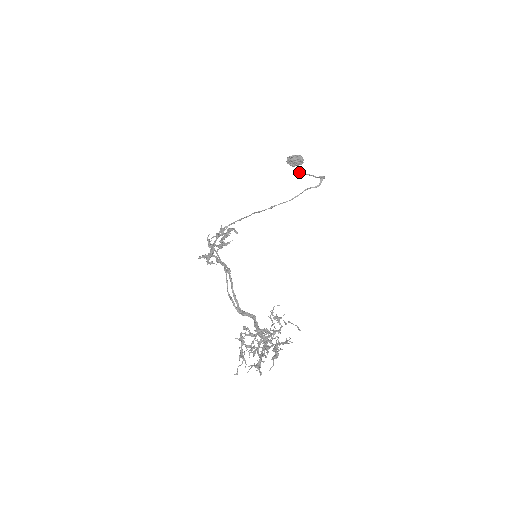
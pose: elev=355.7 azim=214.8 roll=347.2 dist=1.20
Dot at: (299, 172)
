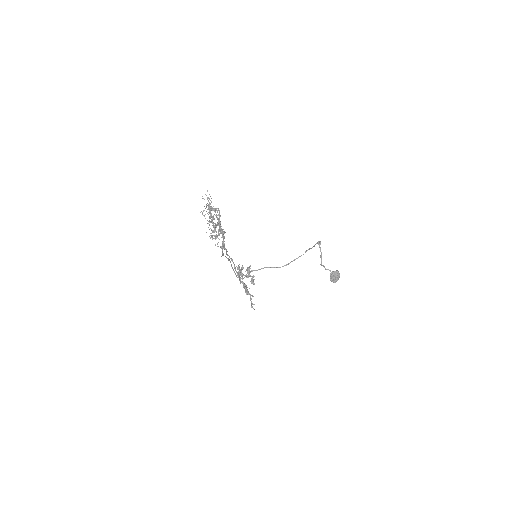
Dot at: (321, 263)
